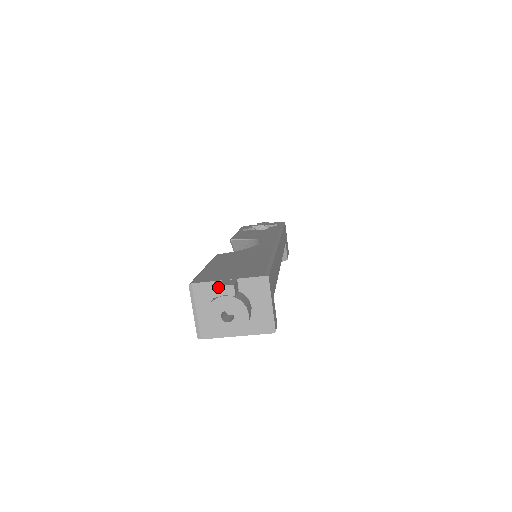
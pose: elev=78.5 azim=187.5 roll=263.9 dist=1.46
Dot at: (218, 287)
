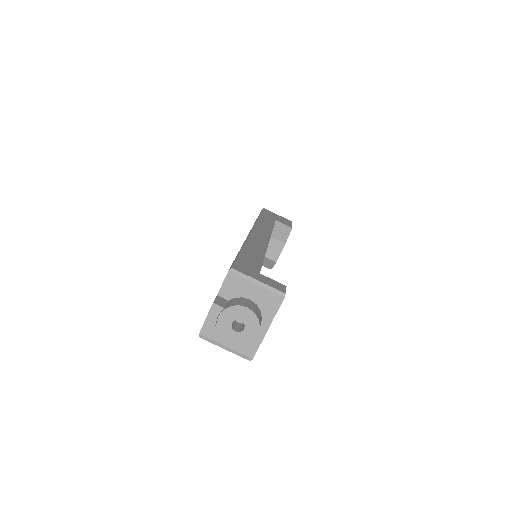
Dot at: (207, 317)
